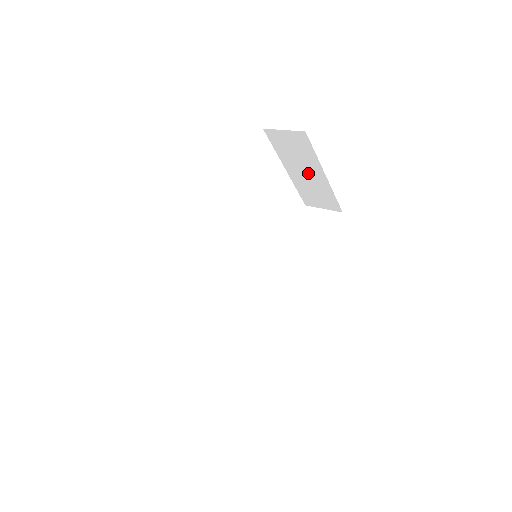
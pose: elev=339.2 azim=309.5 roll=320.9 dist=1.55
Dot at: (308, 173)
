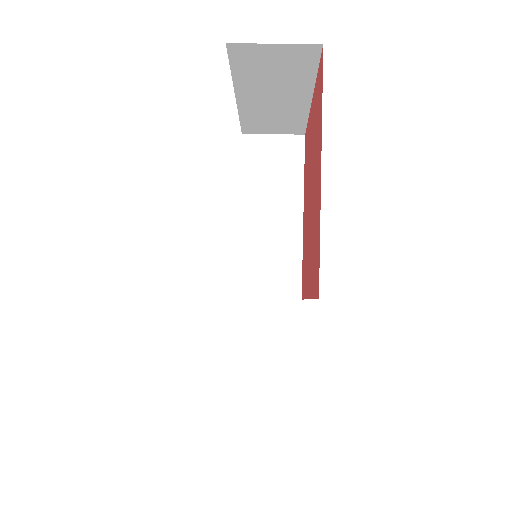
Dot at: (279, 98)
